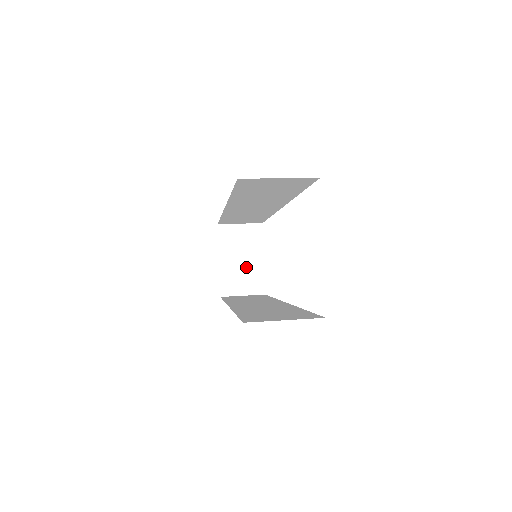
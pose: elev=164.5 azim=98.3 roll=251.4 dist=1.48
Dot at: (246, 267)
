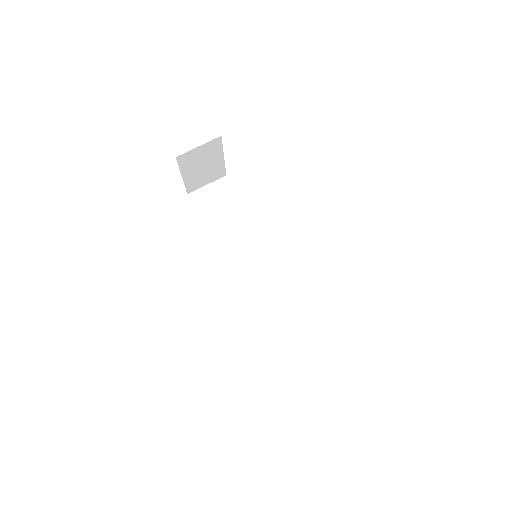
Dot at: (208, 169)
